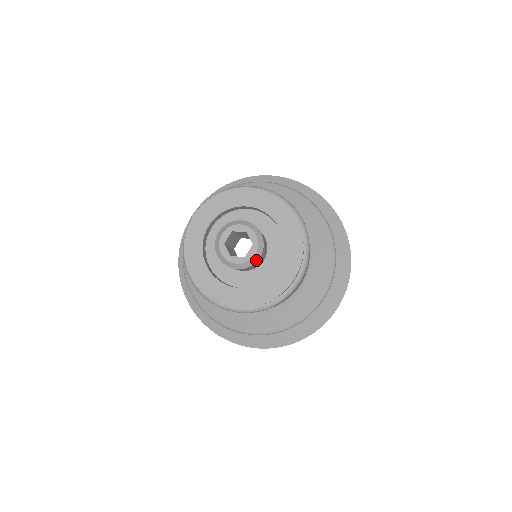
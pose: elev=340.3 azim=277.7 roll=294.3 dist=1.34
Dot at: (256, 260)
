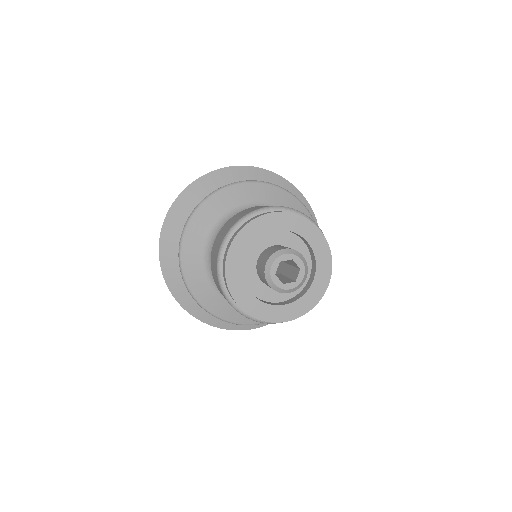
Dot at: (304, 281)
